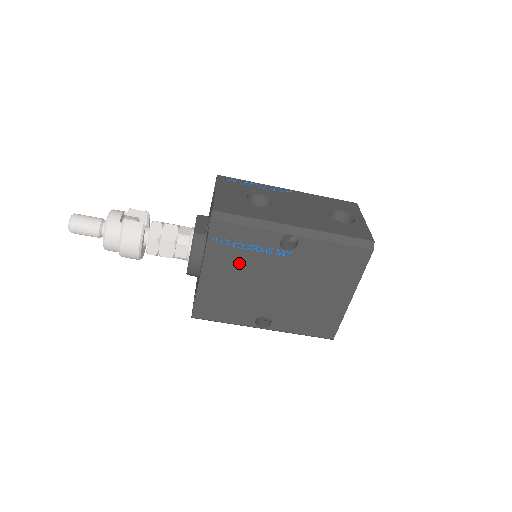
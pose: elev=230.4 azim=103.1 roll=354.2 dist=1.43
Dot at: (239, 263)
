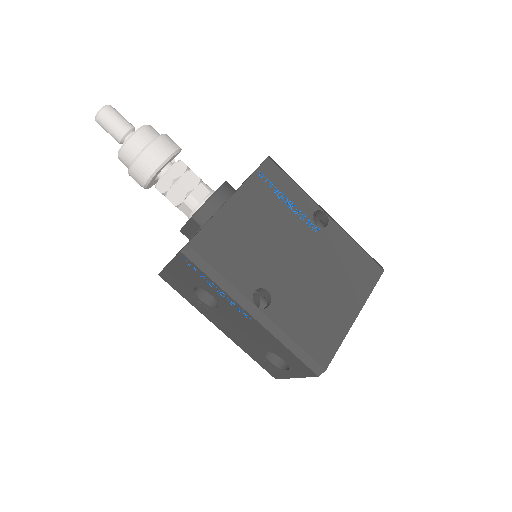
Dot at: (271, 211)
